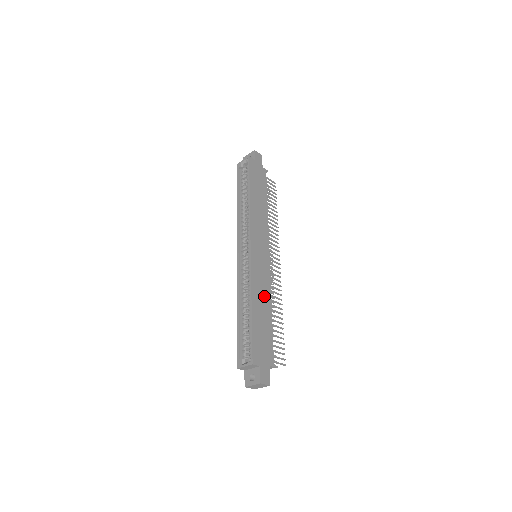
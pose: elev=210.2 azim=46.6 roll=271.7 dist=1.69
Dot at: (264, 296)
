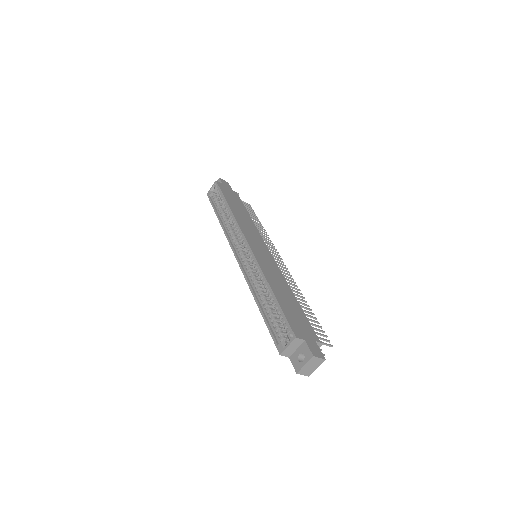
Dot at: (280, 282)
